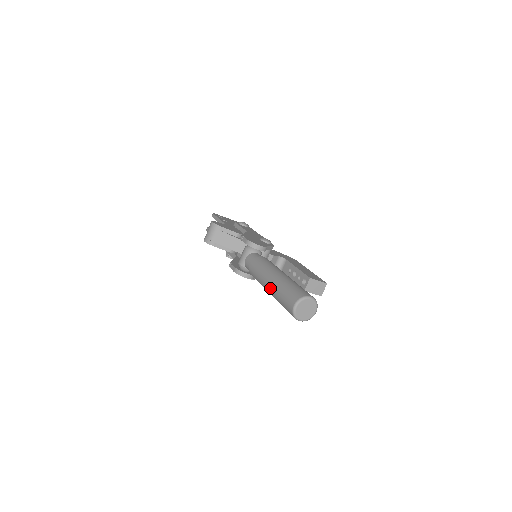
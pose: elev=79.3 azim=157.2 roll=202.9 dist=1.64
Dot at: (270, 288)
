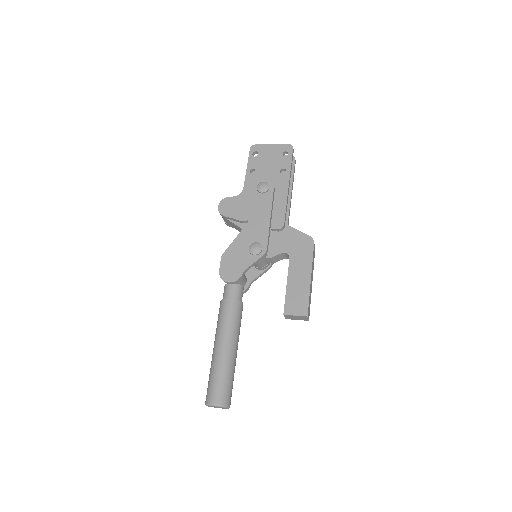
Dot at: occluded
